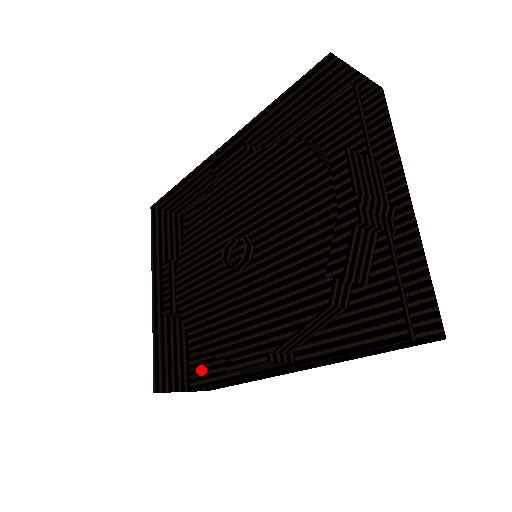
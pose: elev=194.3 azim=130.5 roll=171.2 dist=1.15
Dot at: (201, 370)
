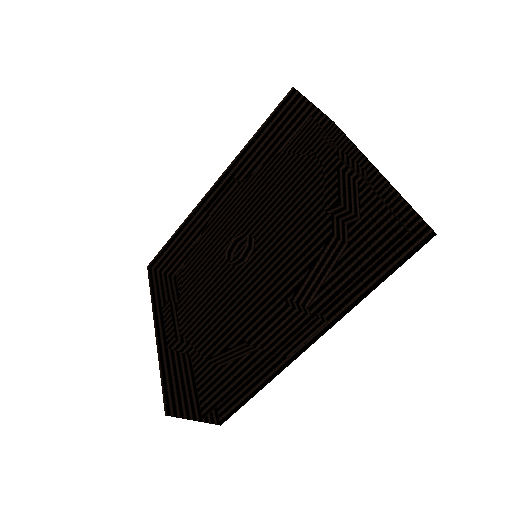
Dot at: (213, 390)
